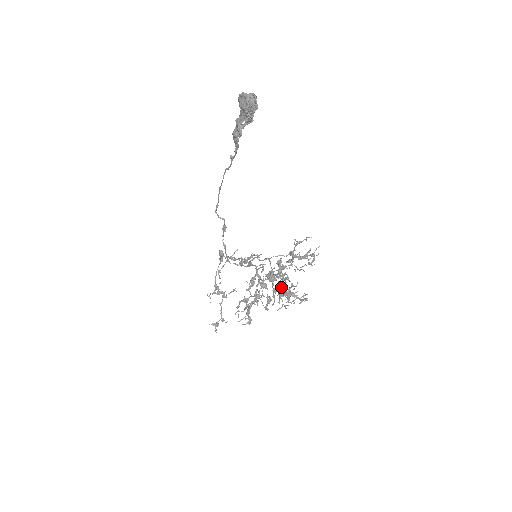
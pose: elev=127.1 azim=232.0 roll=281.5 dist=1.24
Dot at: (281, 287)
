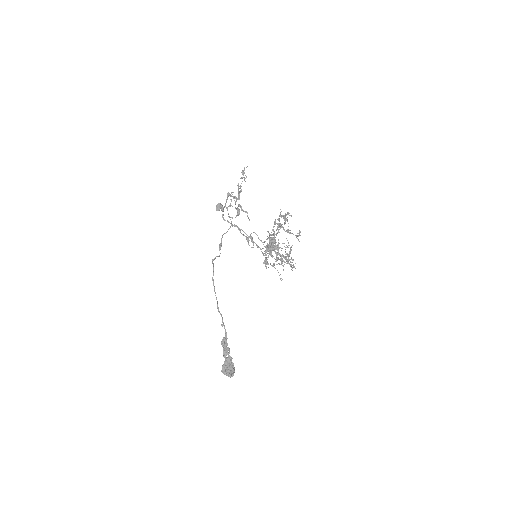
Dot at: occluded
